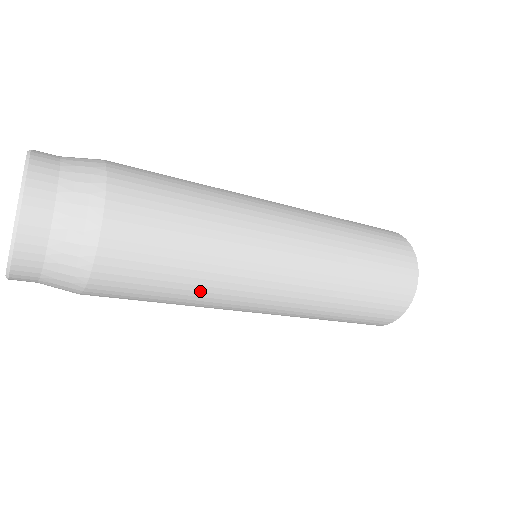
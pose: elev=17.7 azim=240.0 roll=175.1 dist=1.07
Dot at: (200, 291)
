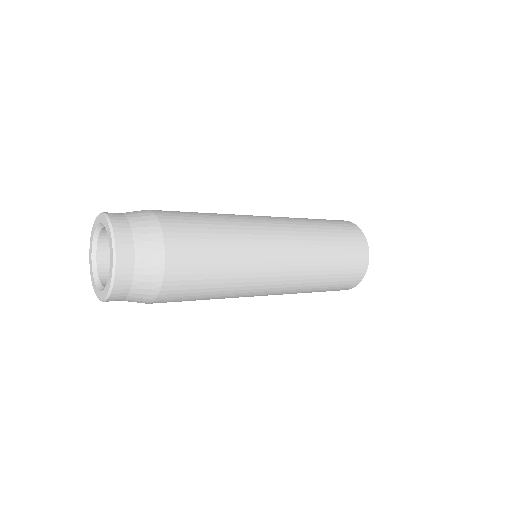
Dot at: occluded
